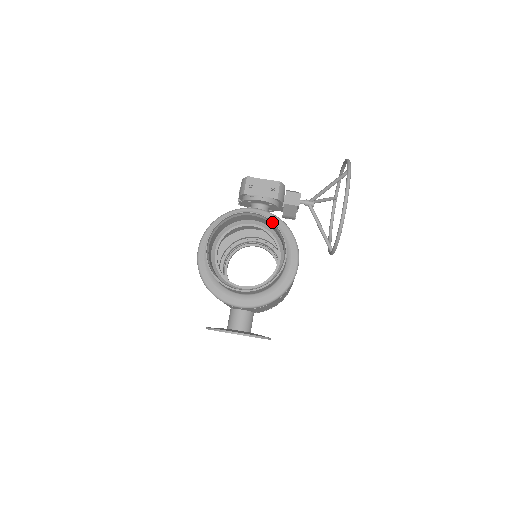
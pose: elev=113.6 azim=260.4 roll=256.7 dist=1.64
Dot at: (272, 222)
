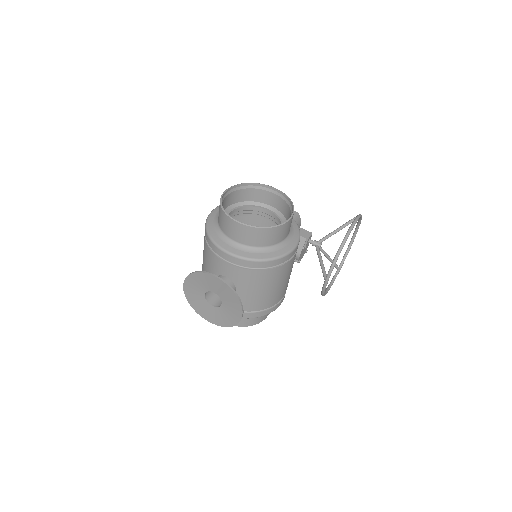
Dot at: (287, 198)
